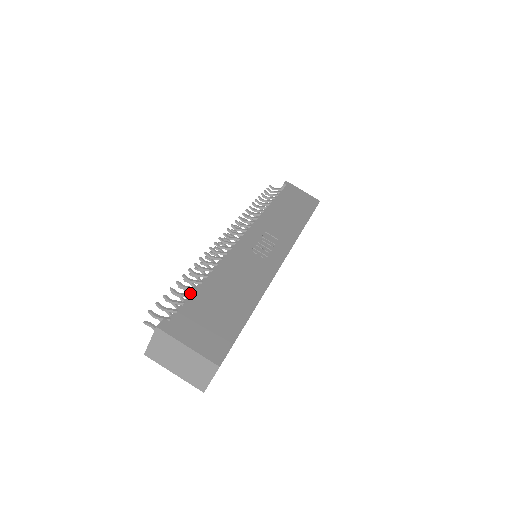
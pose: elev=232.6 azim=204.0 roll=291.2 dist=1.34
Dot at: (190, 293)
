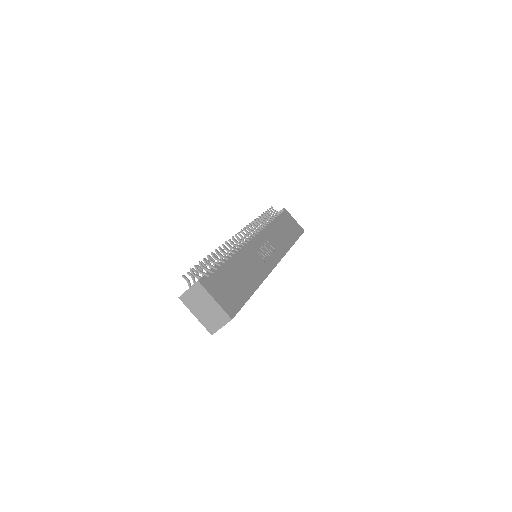
Dot at: occluded
